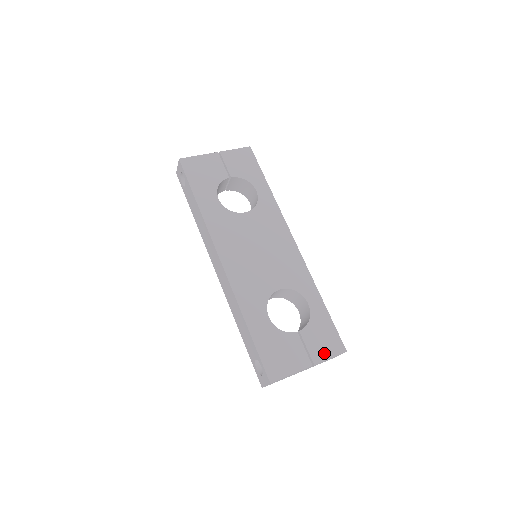
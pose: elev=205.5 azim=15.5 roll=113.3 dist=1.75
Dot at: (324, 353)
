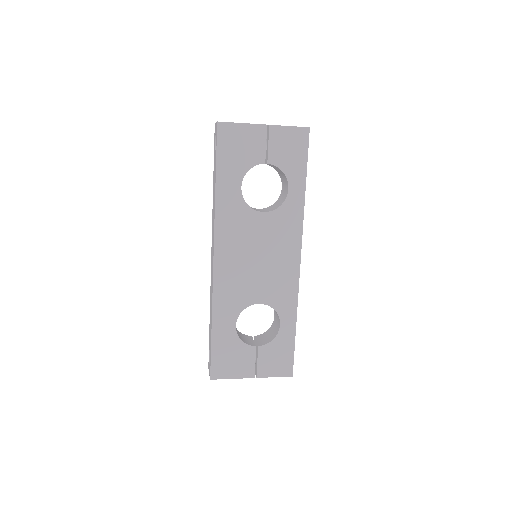
Dot at: (271, 371)
